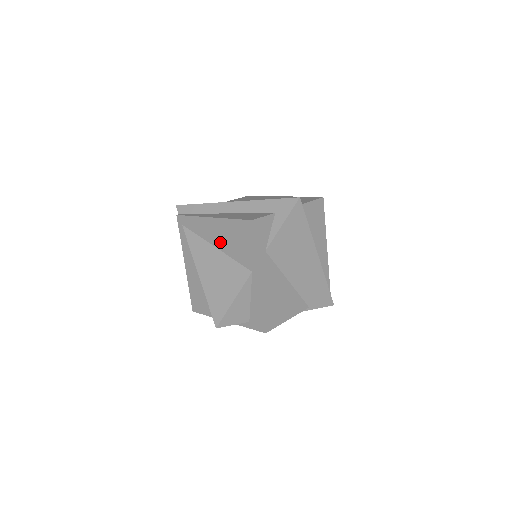
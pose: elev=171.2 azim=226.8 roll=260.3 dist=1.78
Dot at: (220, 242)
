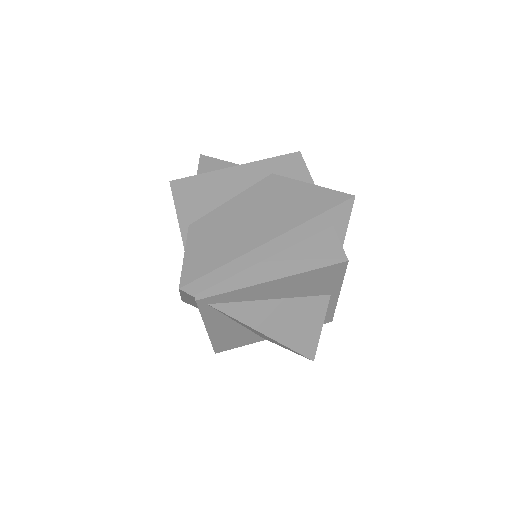
Dot at: (285, 293)
